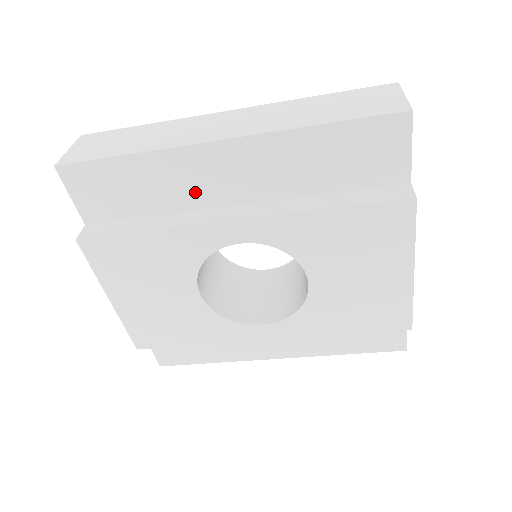
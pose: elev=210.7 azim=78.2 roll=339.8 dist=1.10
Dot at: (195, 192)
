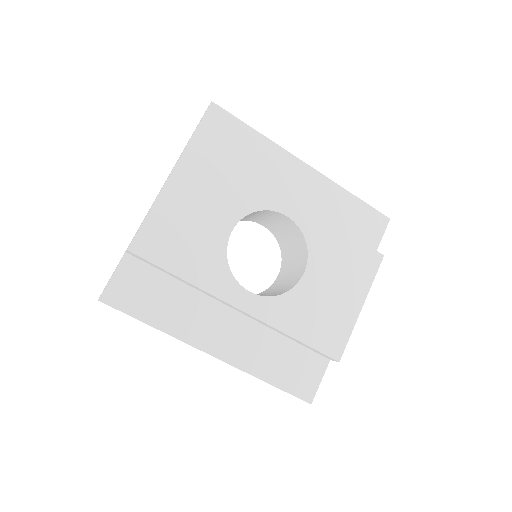
Dot at: (272, 177)
